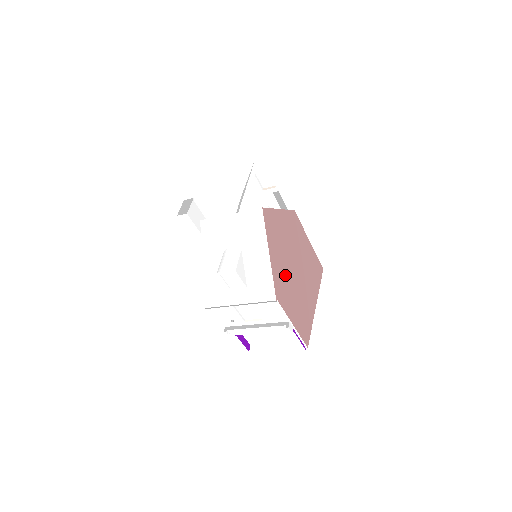
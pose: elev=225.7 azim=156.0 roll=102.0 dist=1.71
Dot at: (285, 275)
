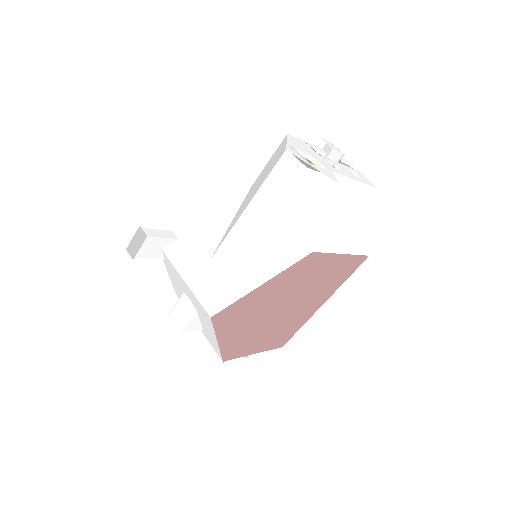
Dot at: (253, 331)
